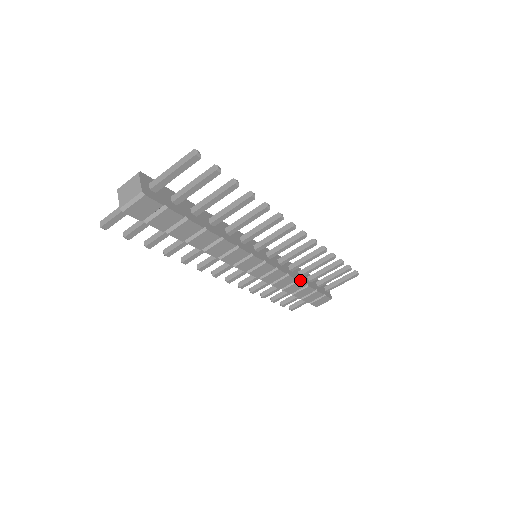
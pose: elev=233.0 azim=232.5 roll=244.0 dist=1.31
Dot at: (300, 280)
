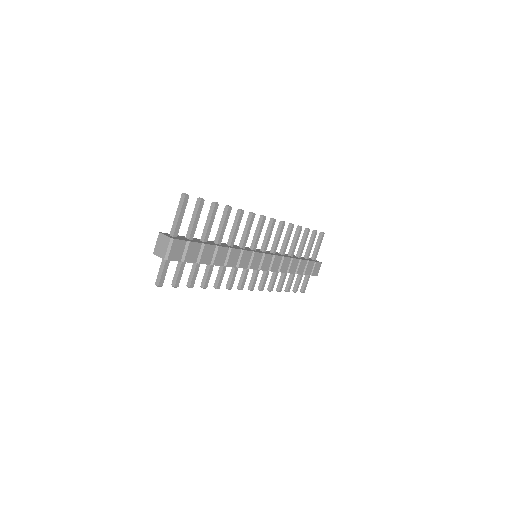
Dot at: (293, 258)
